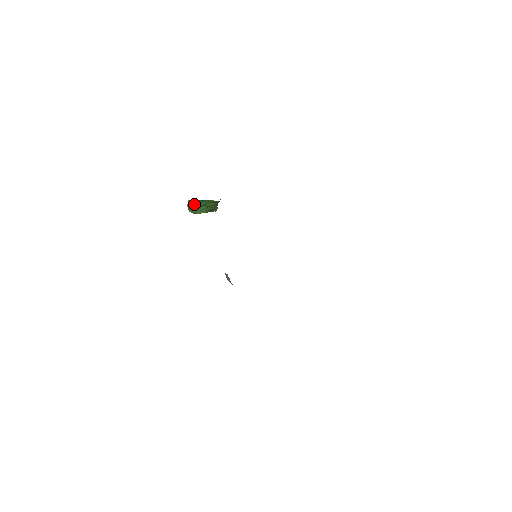
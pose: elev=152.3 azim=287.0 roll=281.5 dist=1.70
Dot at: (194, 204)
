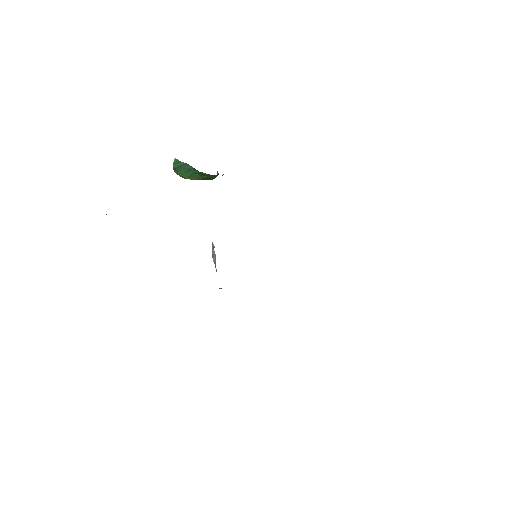
Dot at: (183, 167)
